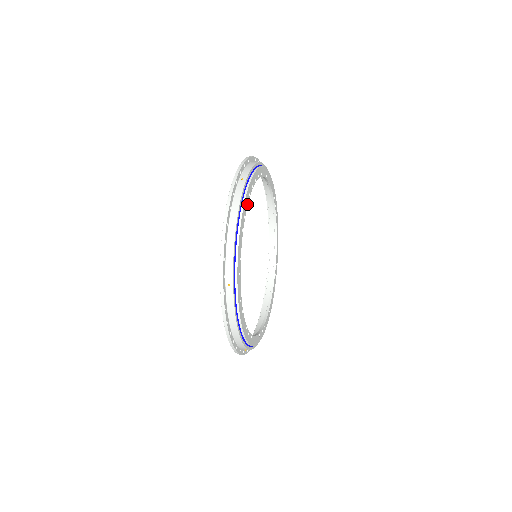
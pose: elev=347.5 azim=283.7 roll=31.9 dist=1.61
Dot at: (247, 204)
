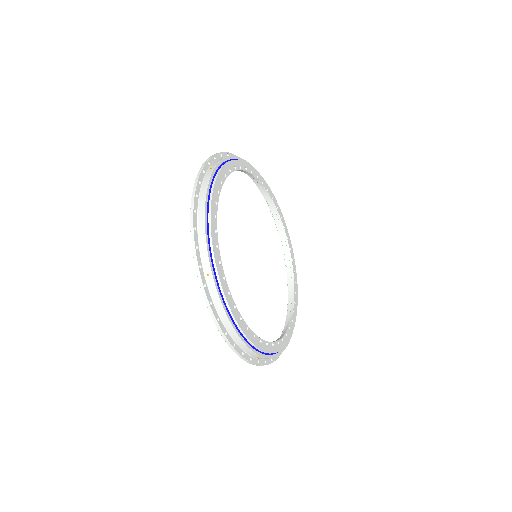
Dot at: (219, 191)
